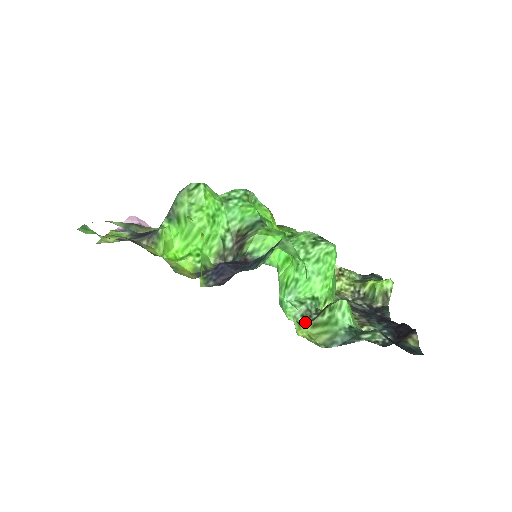
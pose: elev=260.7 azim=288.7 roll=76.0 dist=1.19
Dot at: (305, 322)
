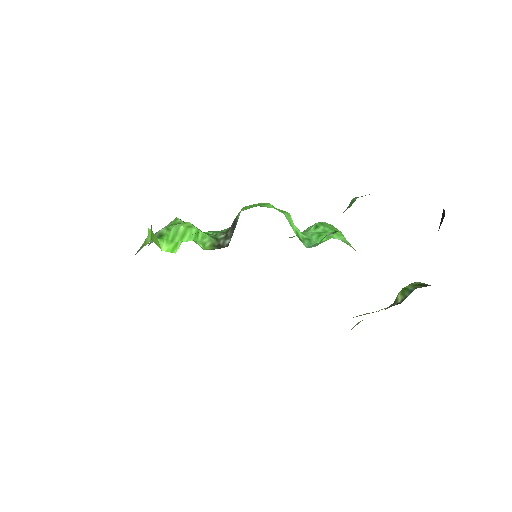
Dot at: occluded
